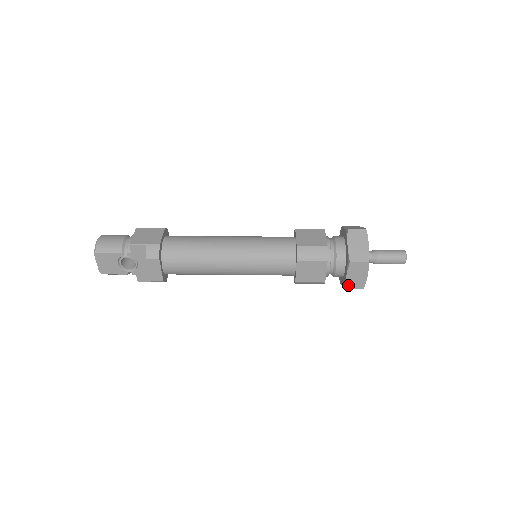
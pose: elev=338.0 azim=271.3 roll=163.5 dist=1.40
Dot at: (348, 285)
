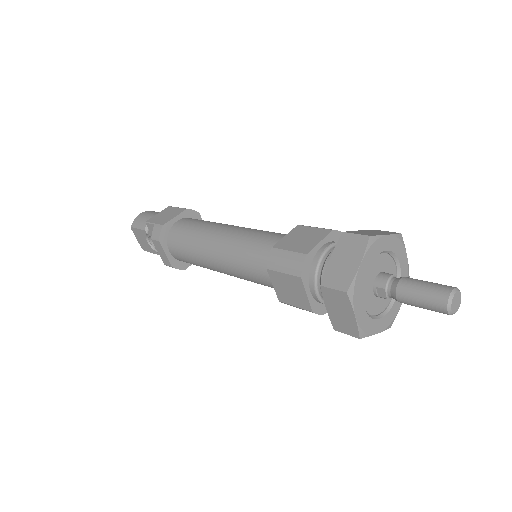
Dot at: (335, 325)
